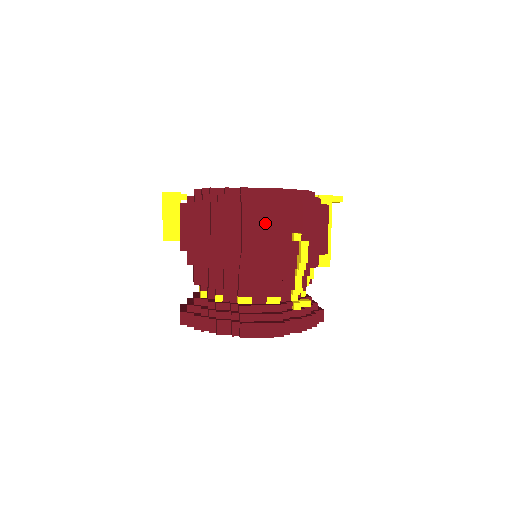
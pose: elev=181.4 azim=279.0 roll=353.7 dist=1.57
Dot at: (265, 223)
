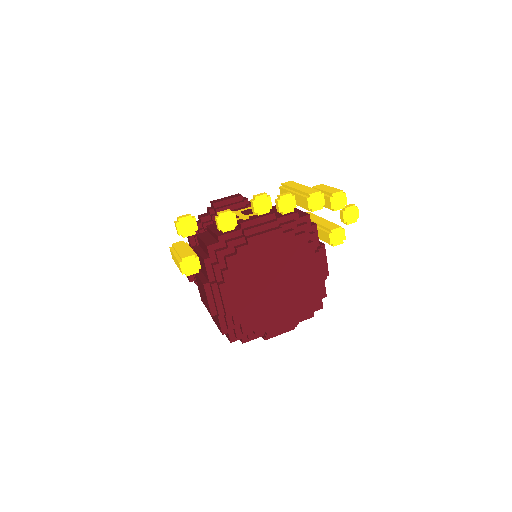
Dot at: occluded
